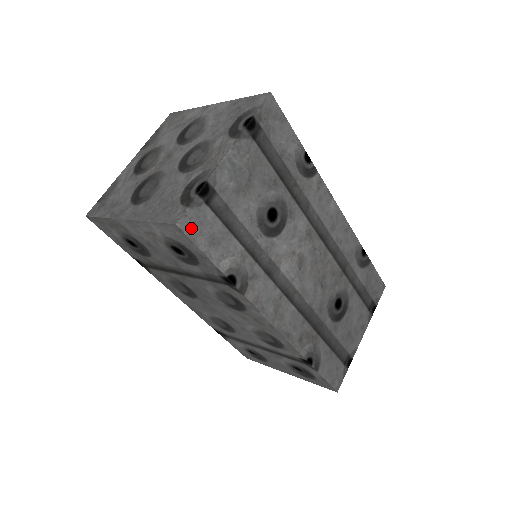
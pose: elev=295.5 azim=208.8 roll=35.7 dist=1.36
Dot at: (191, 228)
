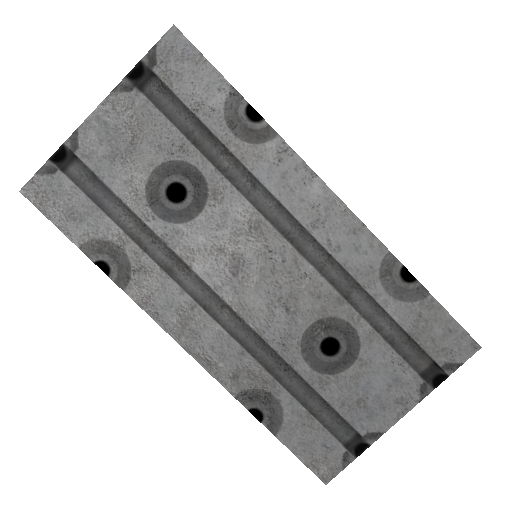
Dot at: (41, 198)
